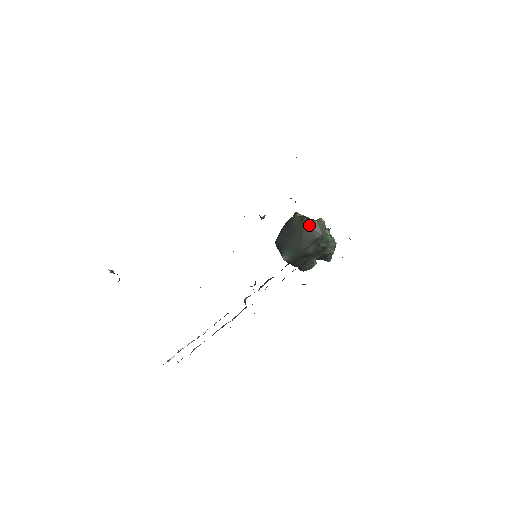
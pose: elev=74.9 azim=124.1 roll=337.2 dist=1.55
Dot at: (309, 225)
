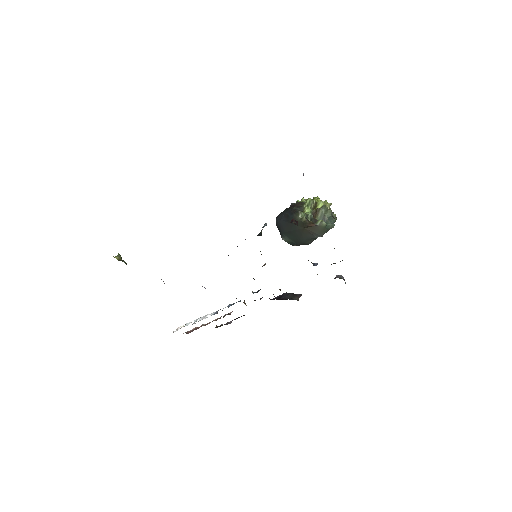
Dot at: (310, 229)
